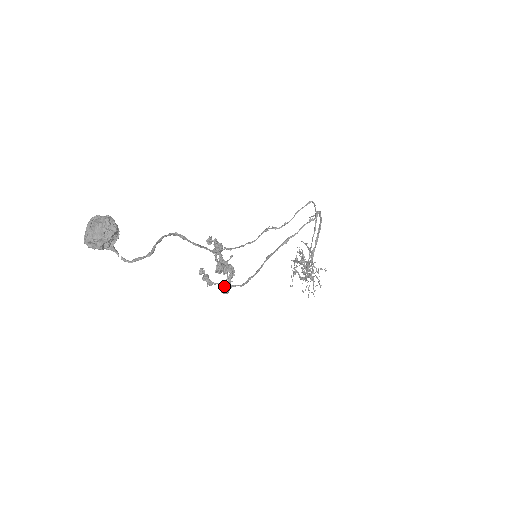
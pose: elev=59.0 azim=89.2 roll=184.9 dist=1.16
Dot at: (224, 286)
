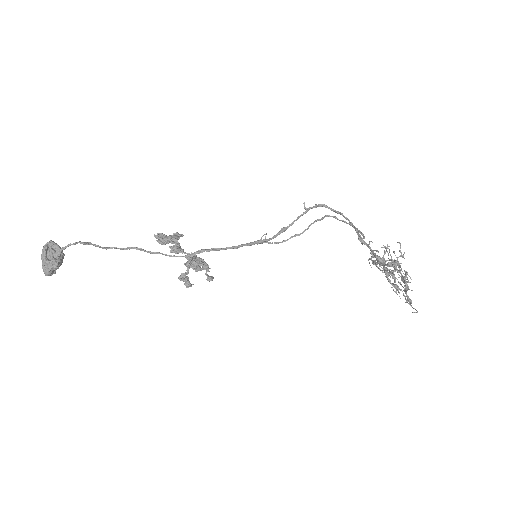
Dot at: (176, 250)
